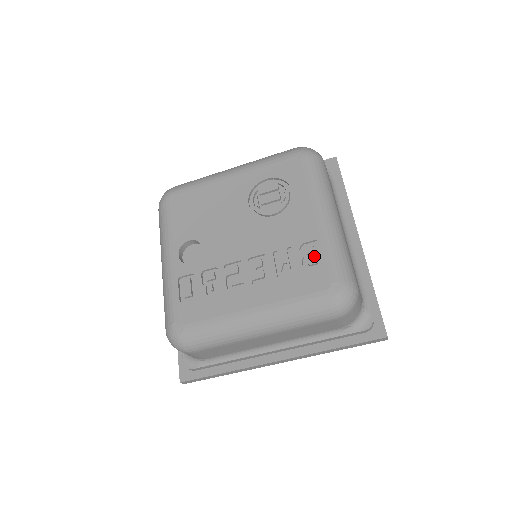
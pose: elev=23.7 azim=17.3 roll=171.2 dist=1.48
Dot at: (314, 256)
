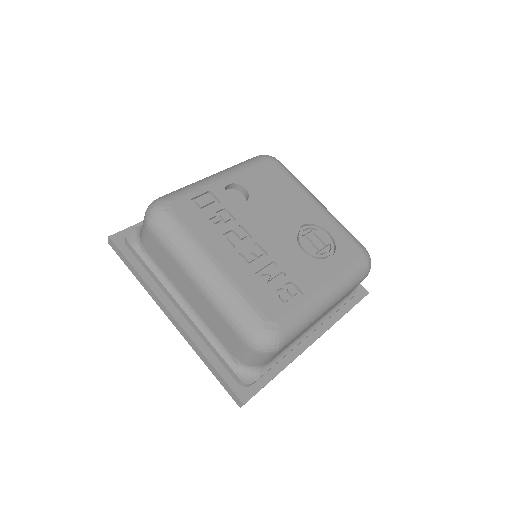
Dot at: (289, 297)
